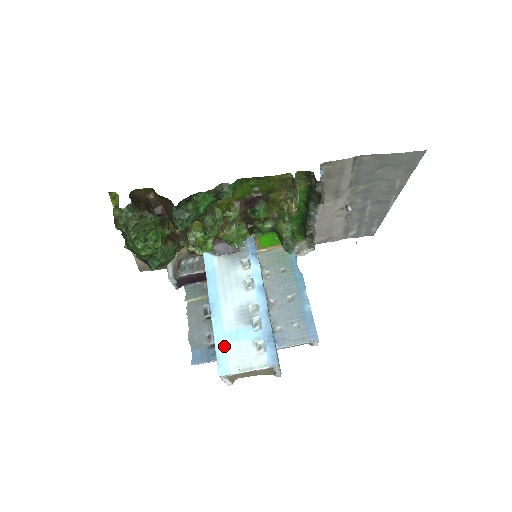
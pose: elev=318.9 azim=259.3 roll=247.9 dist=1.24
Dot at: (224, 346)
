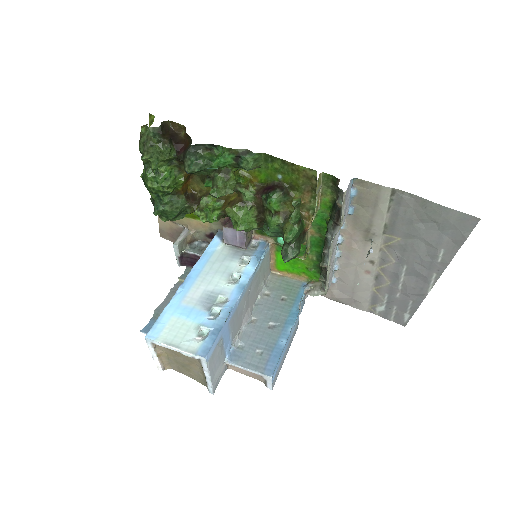
Dot at: (170, 315)
